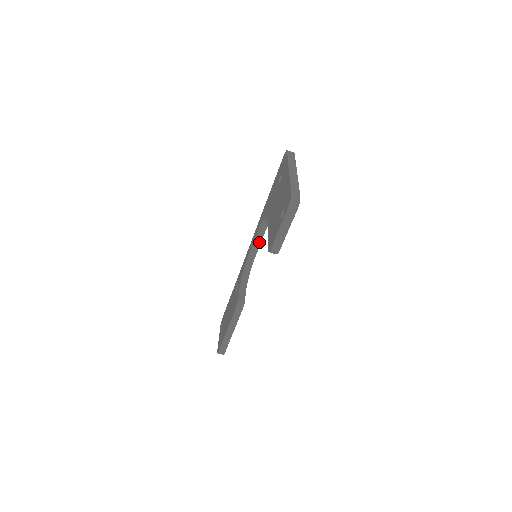
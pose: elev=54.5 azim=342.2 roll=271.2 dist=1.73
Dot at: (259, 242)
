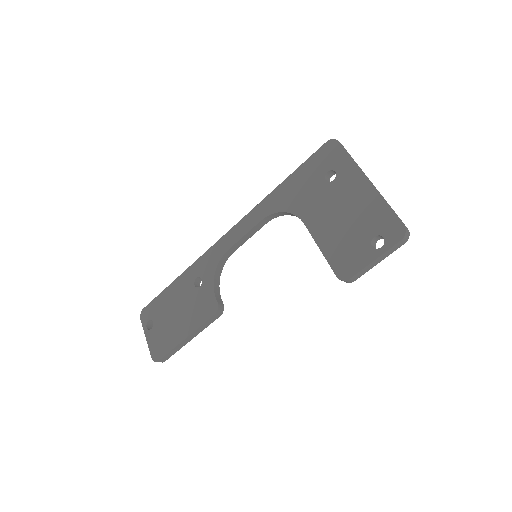
Dot at: (251, 235)
